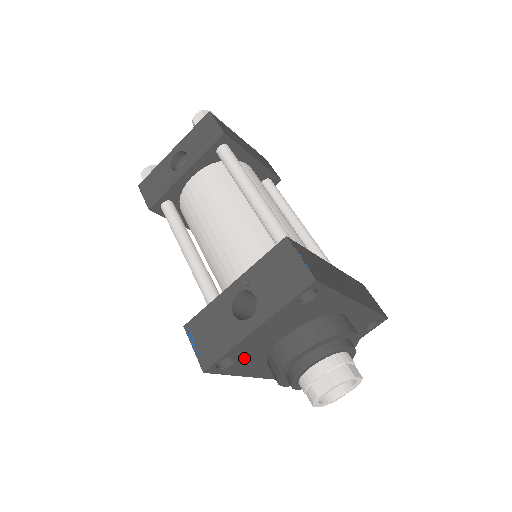
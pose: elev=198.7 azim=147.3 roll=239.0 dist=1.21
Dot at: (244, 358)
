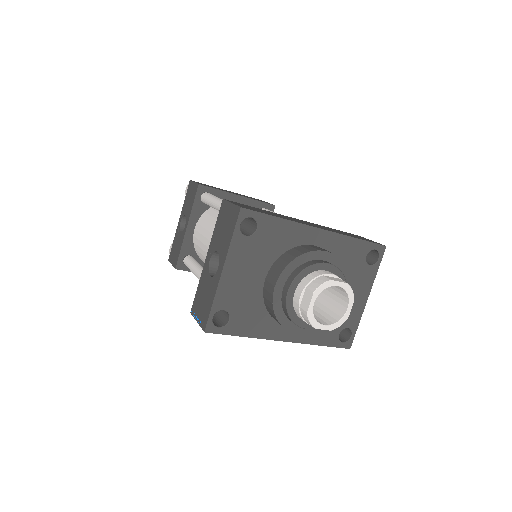
Dot at: (239, 312)
